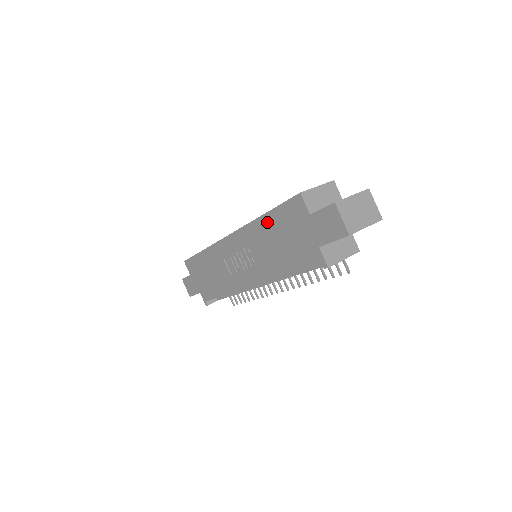
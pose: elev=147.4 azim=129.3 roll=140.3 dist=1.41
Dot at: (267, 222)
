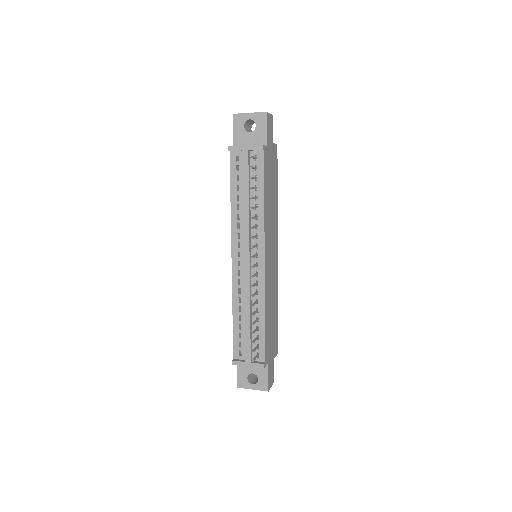
Dot at: occluded
